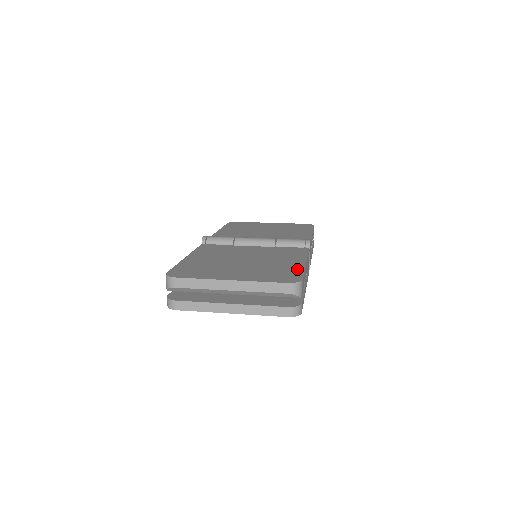
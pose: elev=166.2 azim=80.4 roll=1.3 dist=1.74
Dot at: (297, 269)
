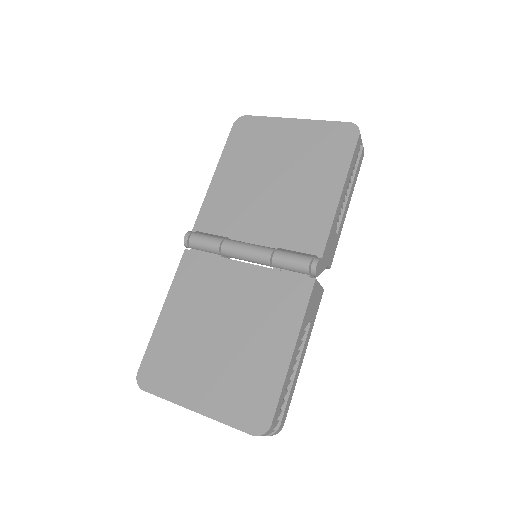
Dot at: (275, 381)
